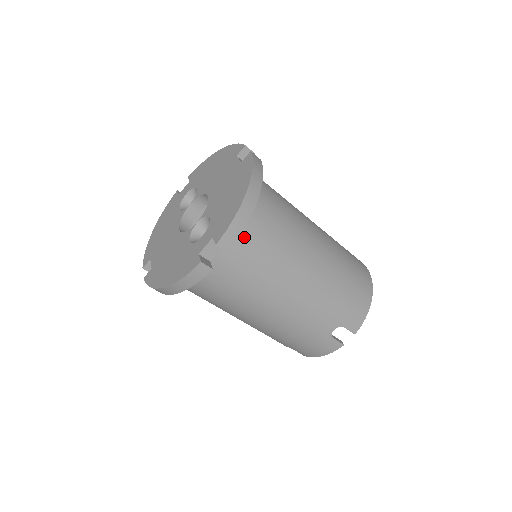
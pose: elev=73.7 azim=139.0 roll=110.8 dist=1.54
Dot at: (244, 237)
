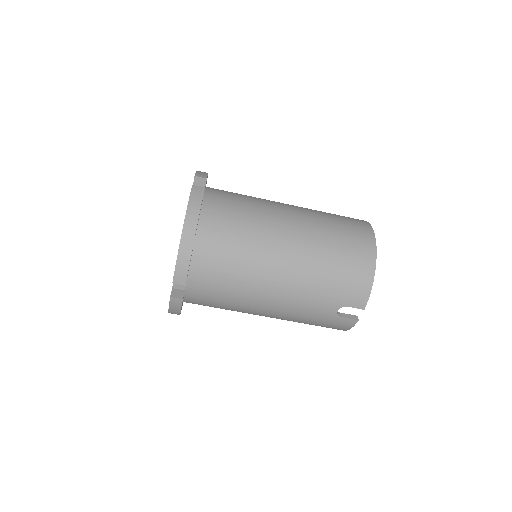
Dot at: (202, 265)
